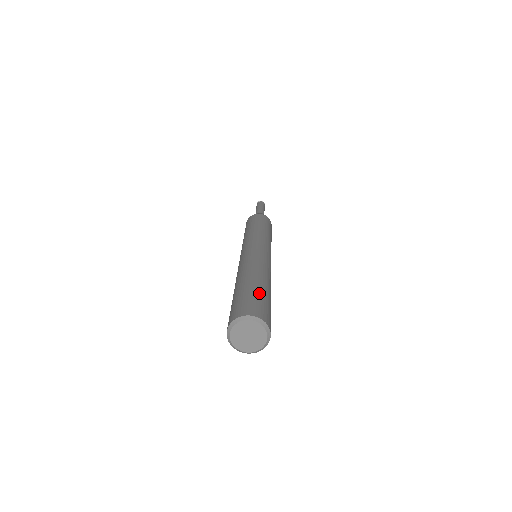
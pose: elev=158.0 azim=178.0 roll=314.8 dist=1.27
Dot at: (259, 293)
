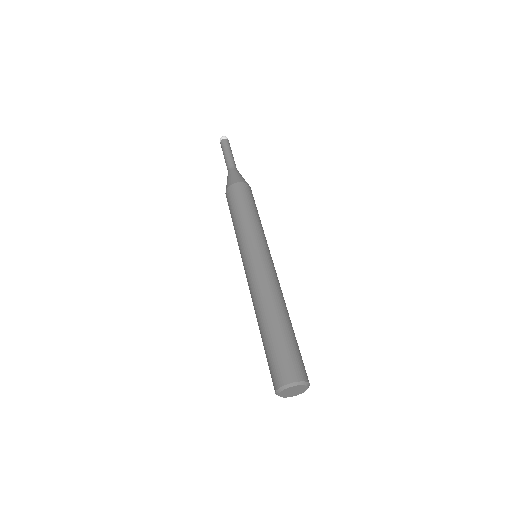
Dot at: occluded
